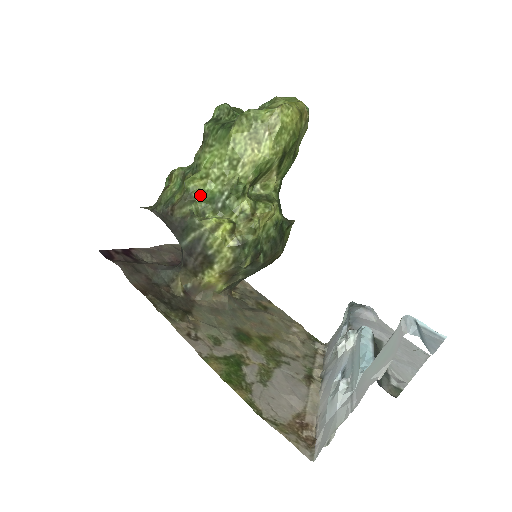
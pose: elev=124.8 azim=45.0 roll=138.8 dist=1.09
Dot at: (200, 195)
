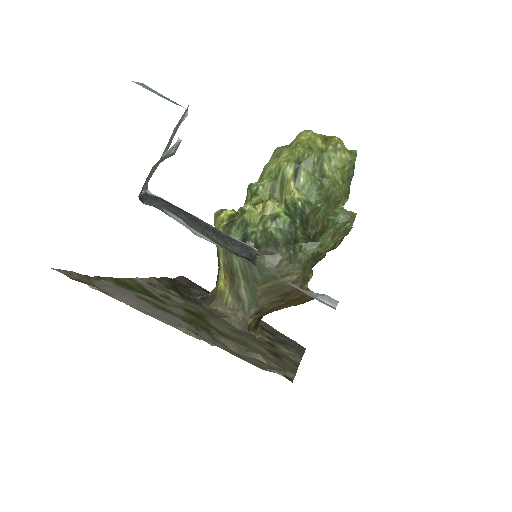
Dot at: occluded
